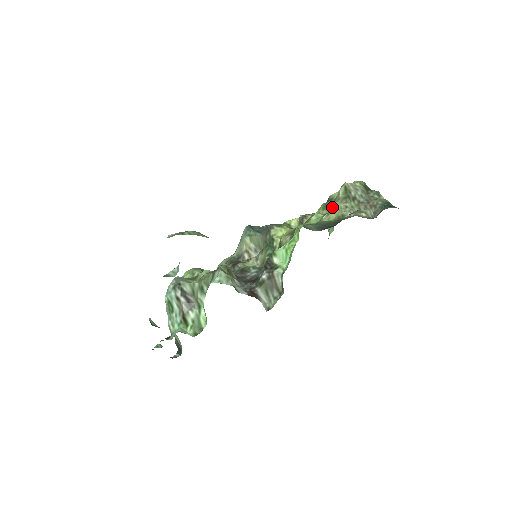
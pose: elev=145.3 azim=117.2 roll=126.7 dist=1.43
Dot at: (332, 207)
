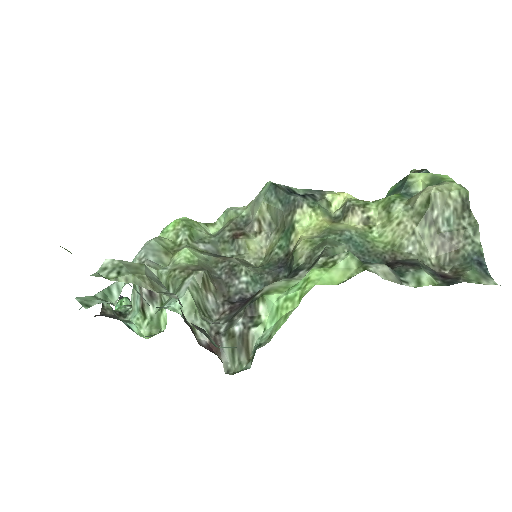
Dot at: (395, 217)
